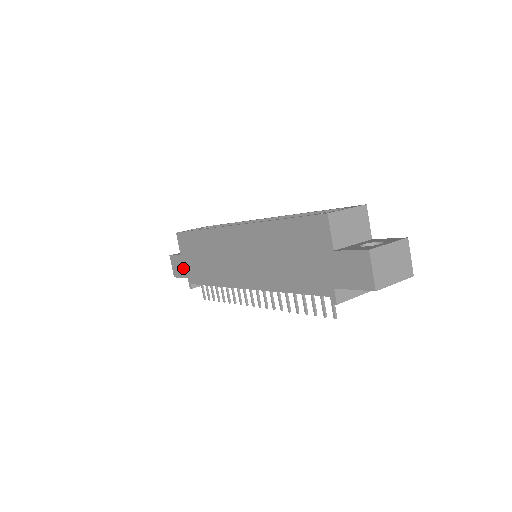
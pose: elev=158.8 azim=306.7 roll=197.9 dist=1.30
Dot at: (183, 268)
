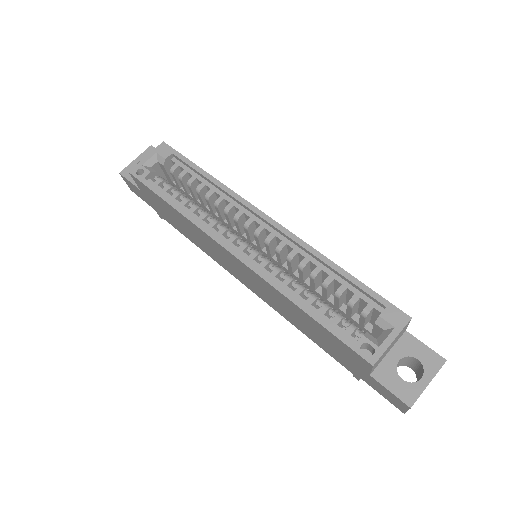
Dot at: (146, 200)
